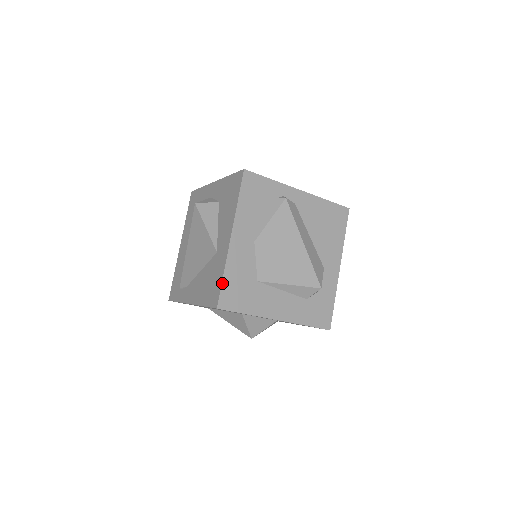
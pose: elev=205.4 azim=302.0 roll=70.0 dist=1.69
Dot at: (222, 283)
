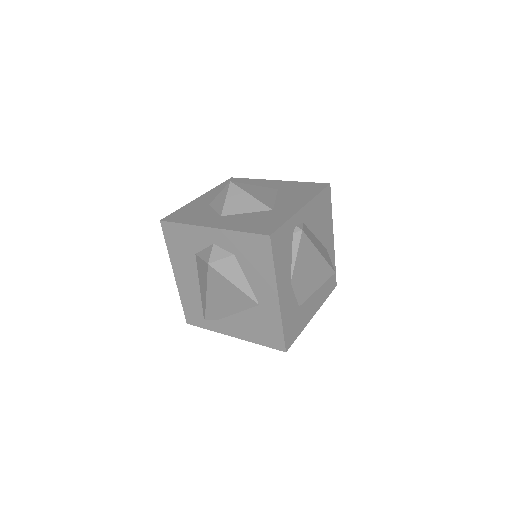
Dot at: (284, 334)
